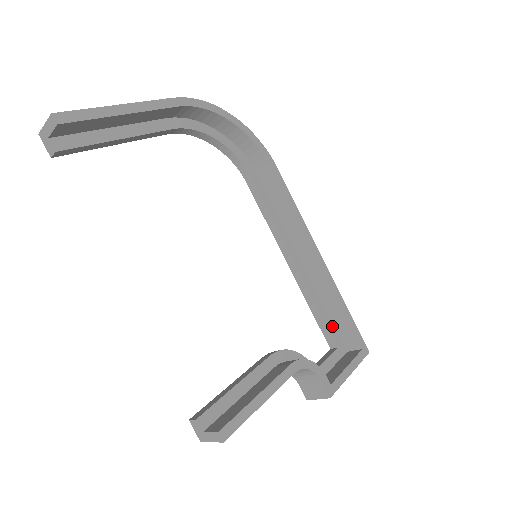
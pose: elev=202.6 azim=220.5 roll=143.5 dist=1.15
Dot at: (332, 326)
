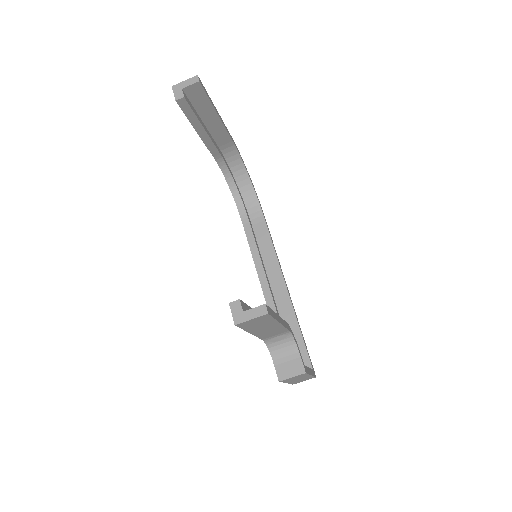
Dot at: occluded
